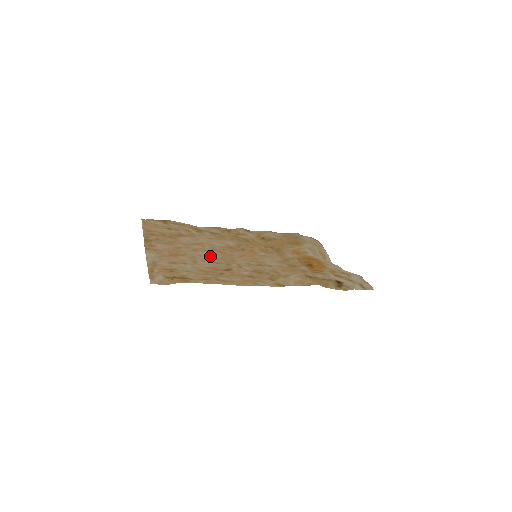
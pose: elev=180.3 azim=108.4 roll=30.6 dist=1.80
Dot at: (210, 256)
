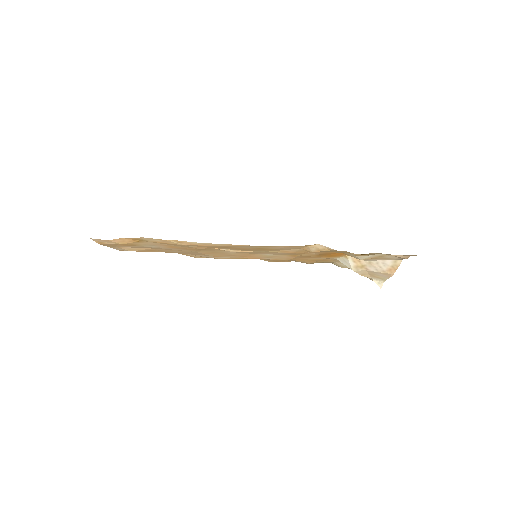
Dot at: occluded
